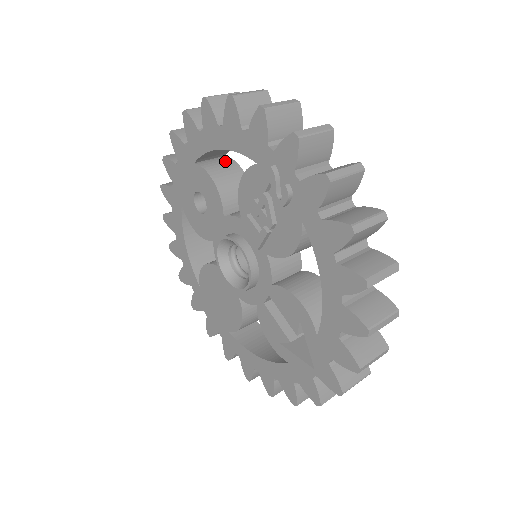
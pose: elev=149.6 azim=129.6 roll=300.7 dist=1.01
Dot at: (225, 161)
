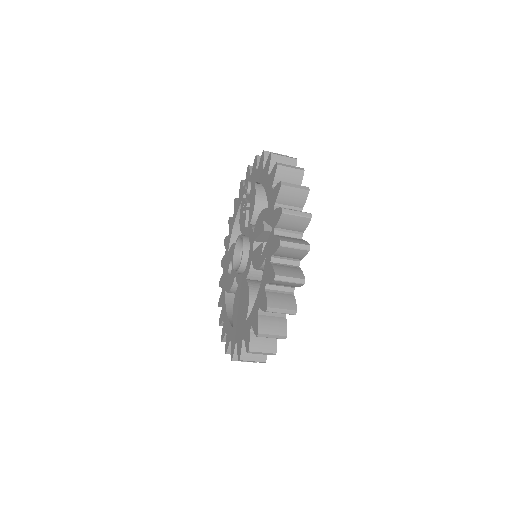
Dot at: occluded
